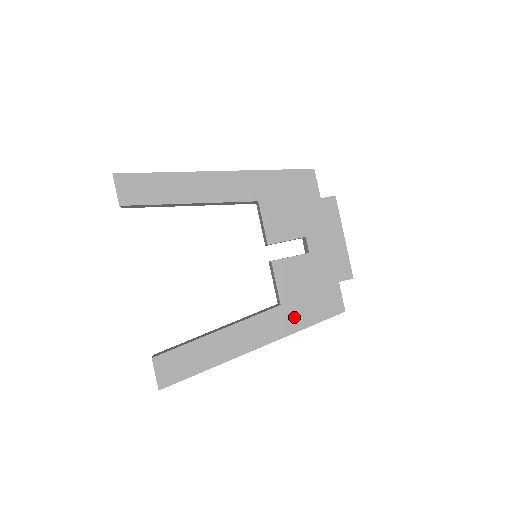
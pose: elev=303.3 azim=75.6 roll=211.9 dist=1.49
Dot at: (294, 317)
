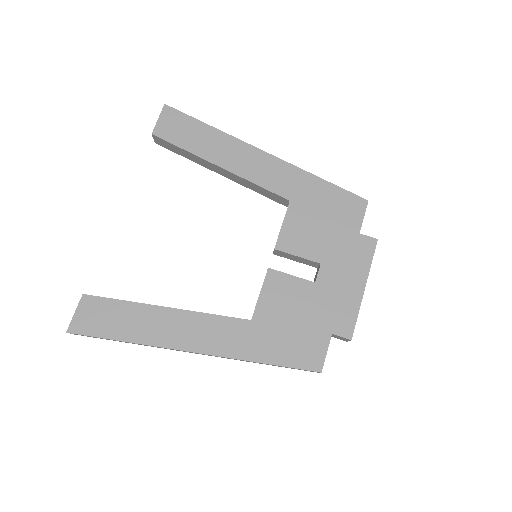
Dot at: (258, 343)
